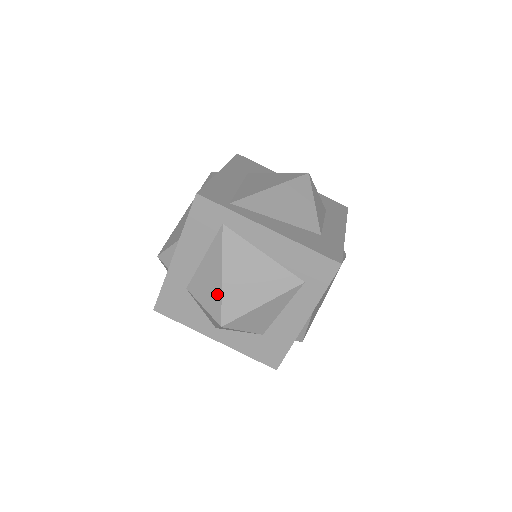
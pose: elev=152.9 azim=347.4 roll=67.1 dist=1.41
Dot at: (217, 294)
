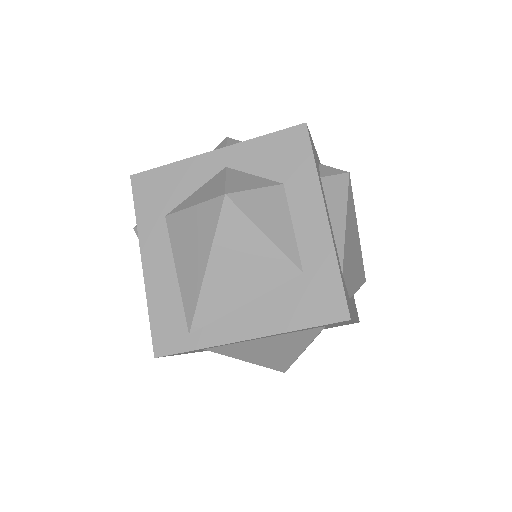
Dot at: occluded
